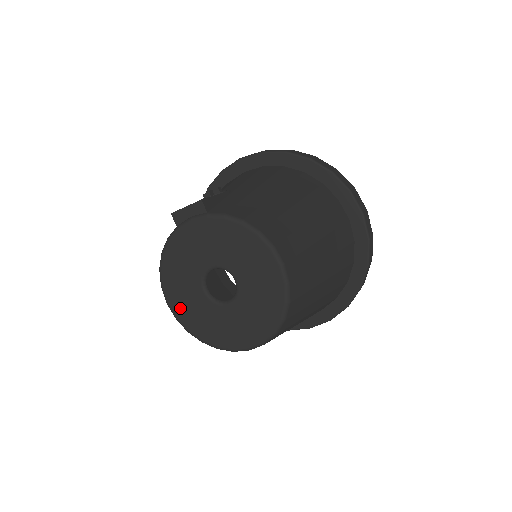
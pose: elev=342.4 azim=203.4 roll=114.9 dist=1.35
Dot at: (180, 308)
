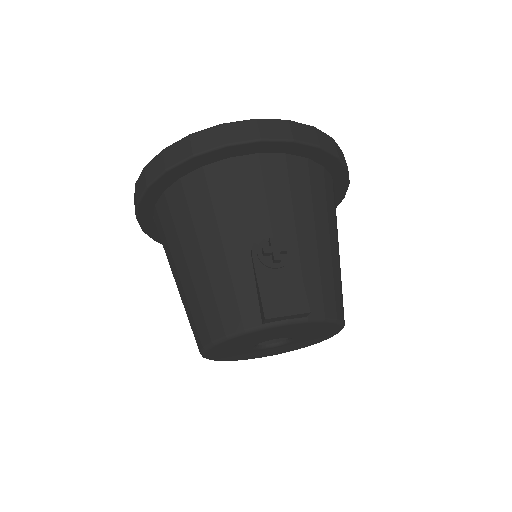
Dot at: (217, 355)
